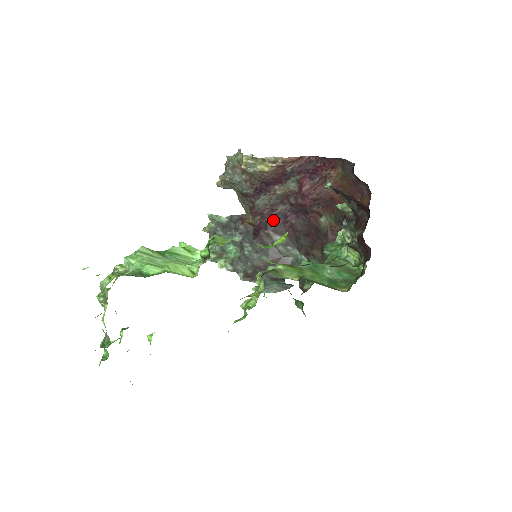
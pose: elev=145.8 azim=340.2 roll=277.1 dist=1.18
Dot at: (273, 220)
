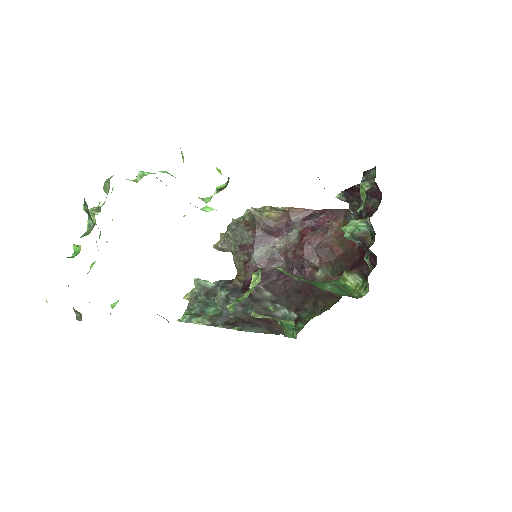
Dot at: (266, 276)
